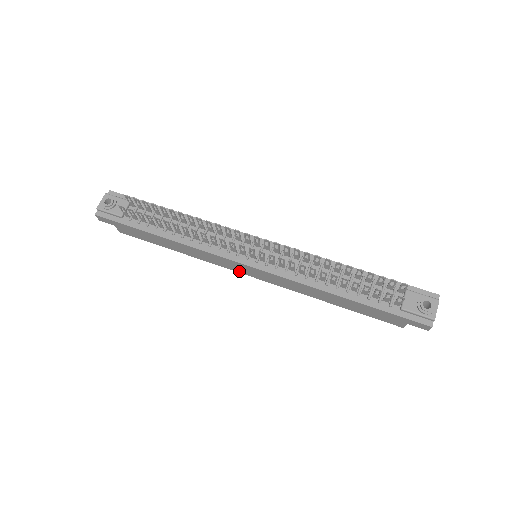
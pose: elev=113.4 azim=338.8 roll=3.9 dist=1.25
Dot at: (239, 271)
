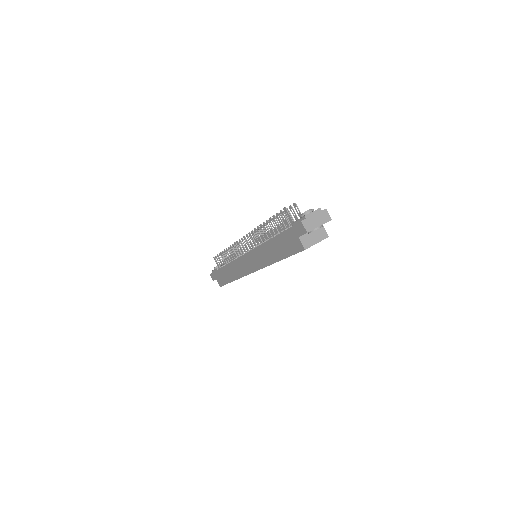
Dot at: (248, 272)
